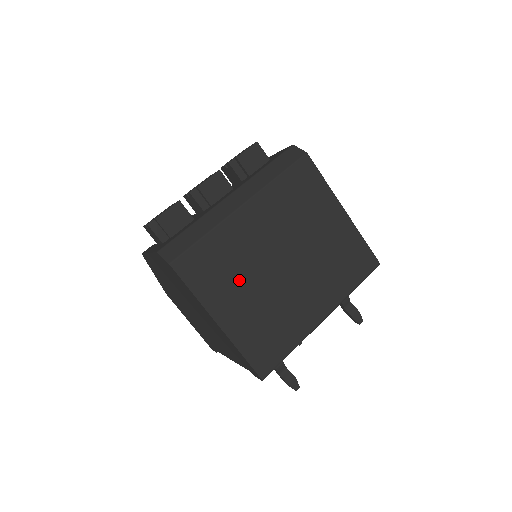
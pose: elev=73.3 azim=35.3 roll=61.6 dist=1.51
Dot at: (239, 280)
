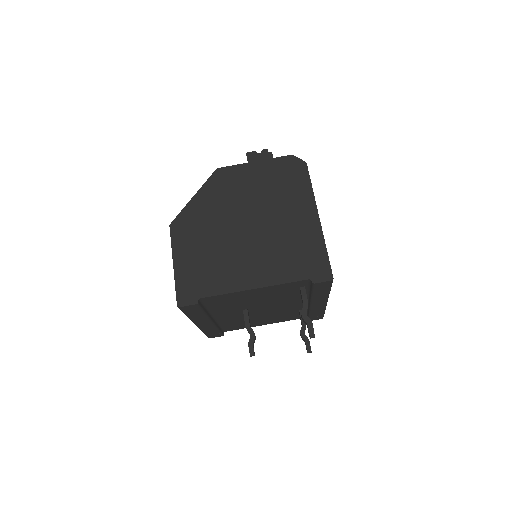
Dot at: occluded
